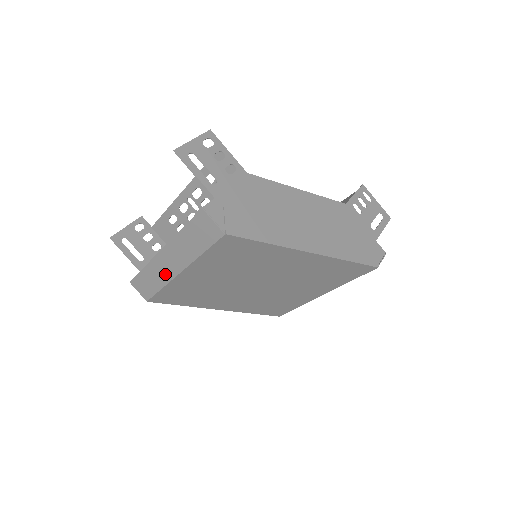
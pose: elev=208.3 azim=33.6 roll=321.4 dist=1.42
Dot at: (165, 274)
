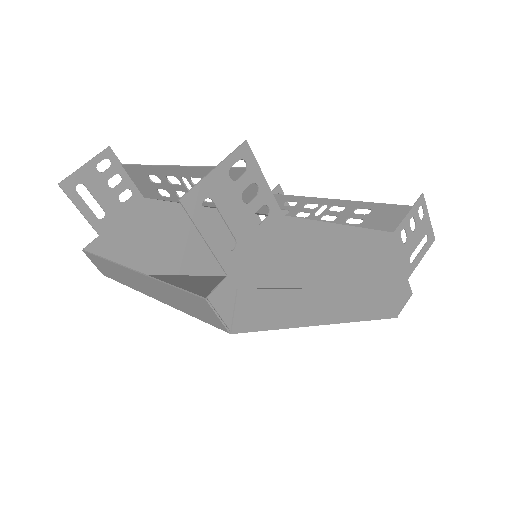
Dot at: (133, 283)
